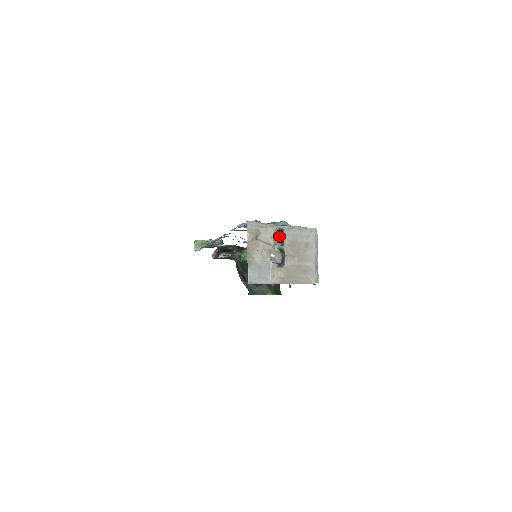
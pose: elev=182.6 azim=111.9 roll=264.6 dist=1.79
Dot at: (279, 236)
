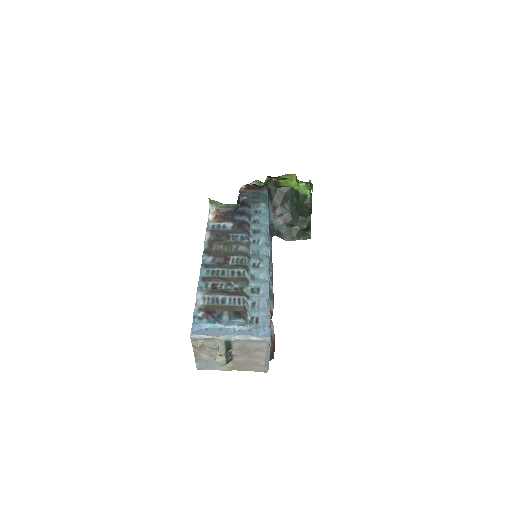
Dot at: (223, 349)
